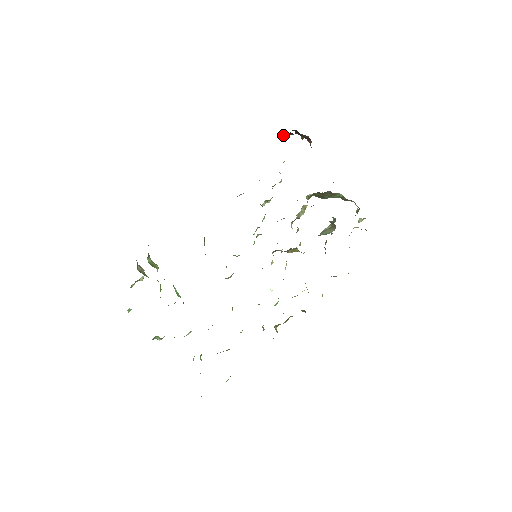
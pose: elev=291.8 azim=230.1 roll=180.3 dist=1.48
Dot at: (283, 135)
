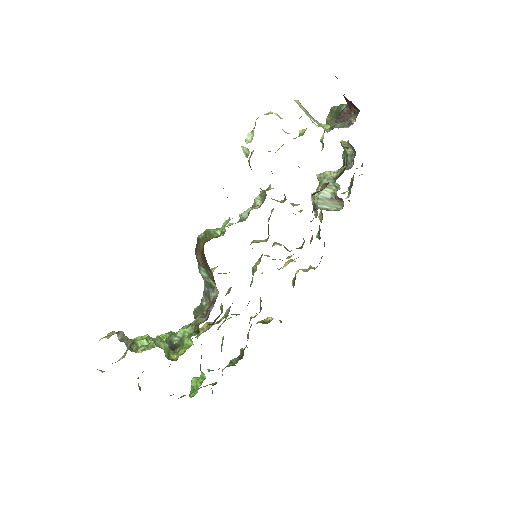
Dot at: occluded
